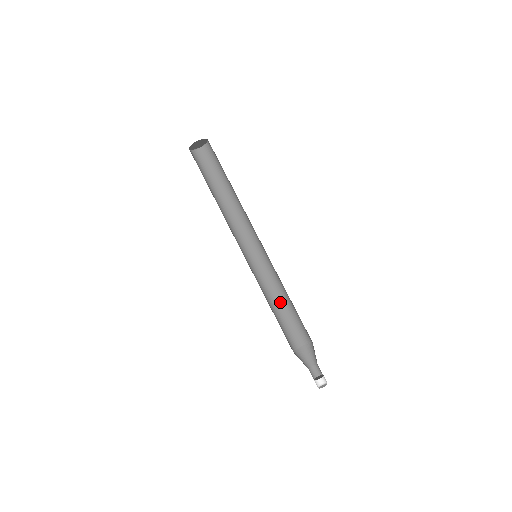
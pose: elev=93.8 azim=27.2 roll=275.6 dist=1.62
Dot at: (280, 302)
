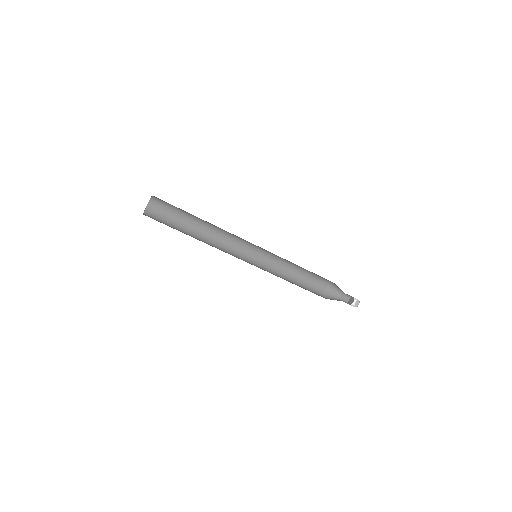
Dot at: (299, 266)
